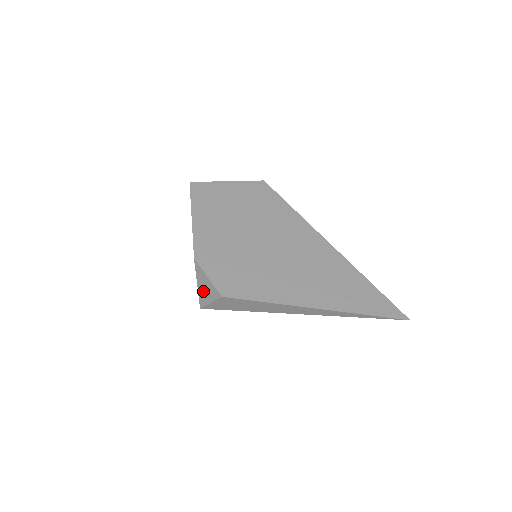
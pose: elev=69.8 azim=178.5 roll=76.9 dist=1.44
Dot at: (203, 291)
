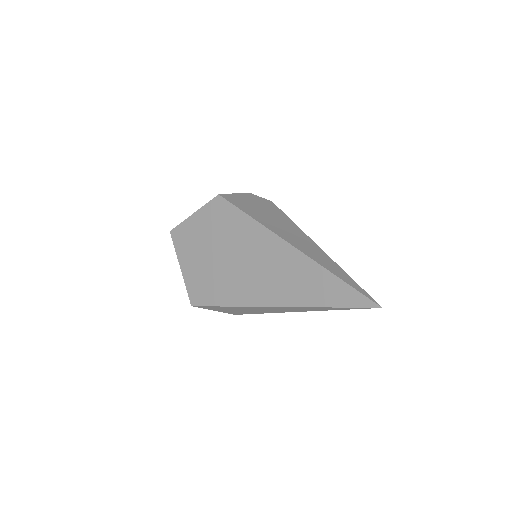
Dot at: occluded
